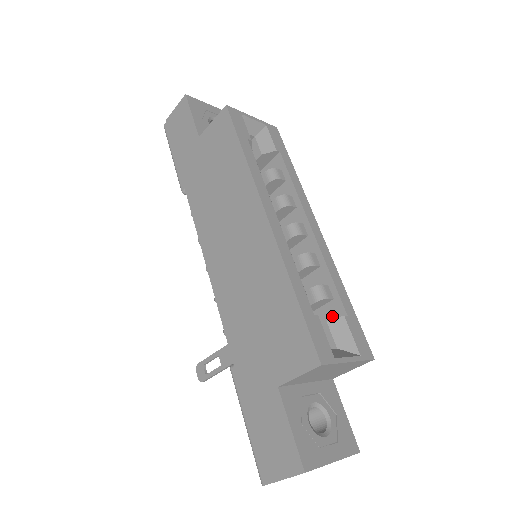
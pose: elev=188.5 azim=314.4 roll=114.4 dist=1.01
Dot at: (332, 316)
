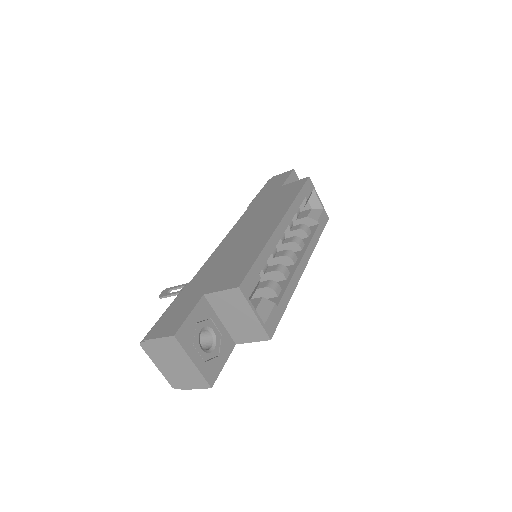
Dot at: occluded
